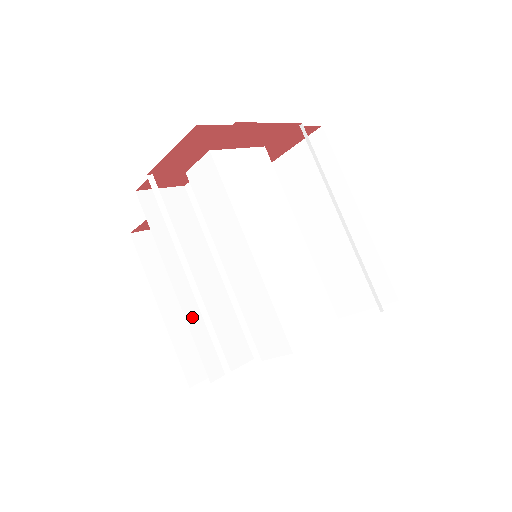
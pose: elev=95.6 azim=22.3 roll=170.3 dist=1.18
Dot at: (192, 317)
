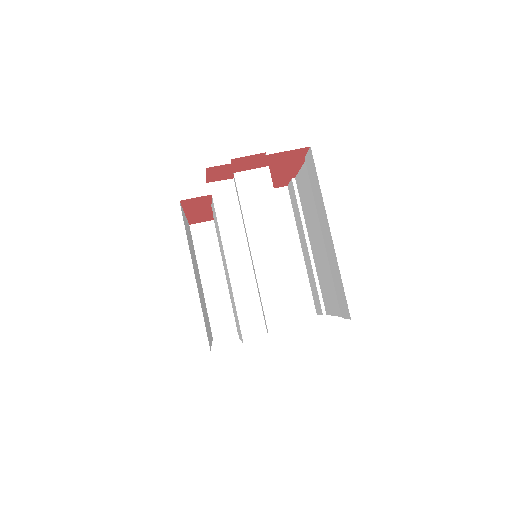
Dot at: occluded
